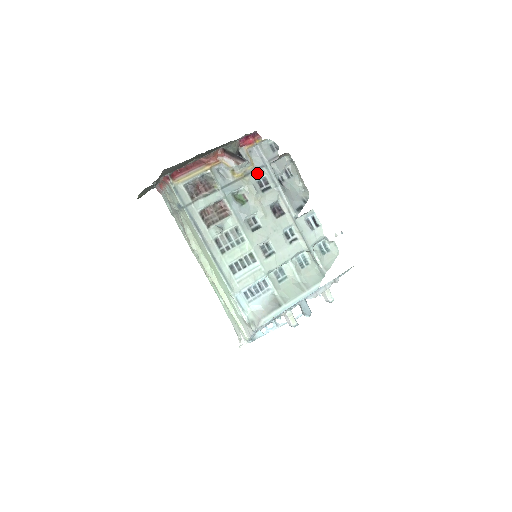
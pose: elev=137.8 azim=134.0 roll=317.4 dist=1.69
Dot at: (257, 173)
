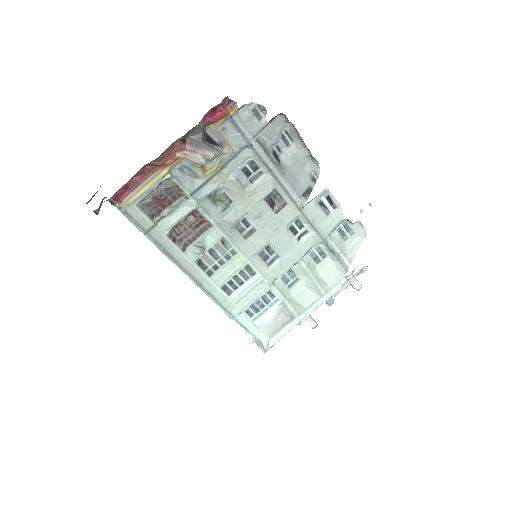
Dot at: (239, 159)
